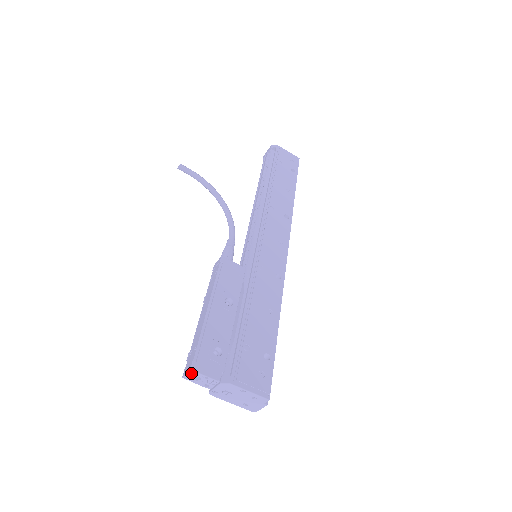
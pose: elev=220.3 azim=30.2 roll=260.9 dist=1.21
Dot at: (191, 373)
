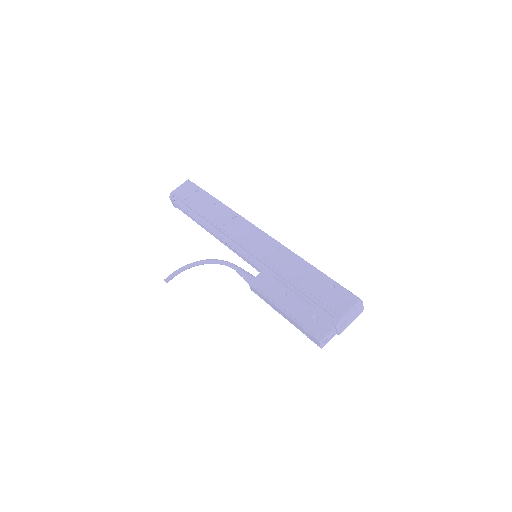
Dot at: (321, 343)
